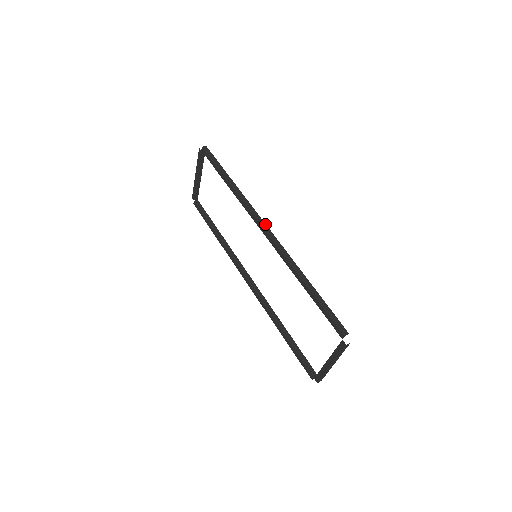
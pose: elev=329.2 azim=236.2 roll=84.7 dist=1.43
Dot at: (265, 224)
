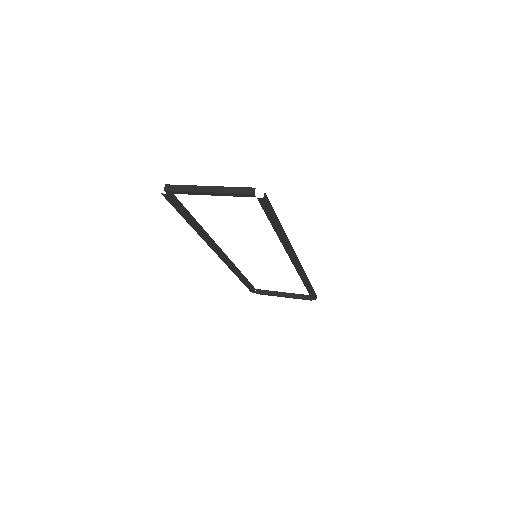
Dot at: (297, 257)
